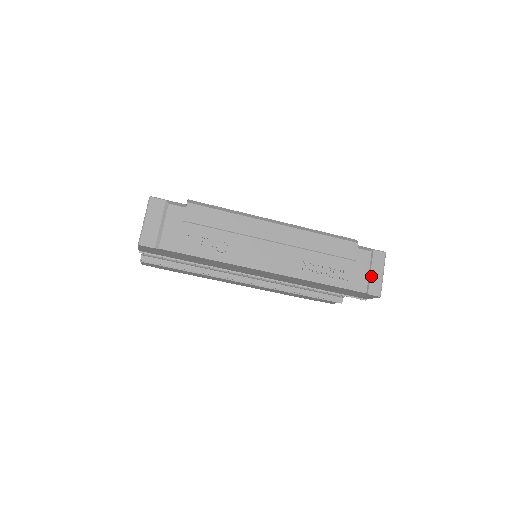
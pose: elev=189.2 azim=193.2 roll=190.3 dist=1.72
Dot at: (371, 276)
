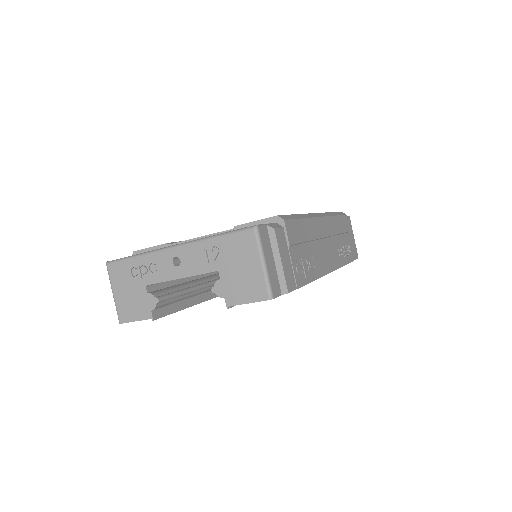
Dot at: occluded
